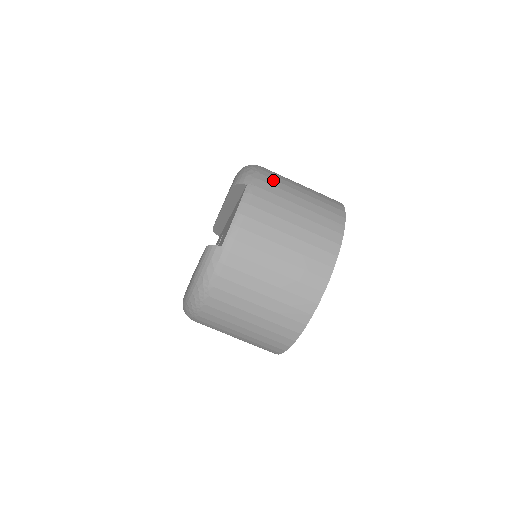
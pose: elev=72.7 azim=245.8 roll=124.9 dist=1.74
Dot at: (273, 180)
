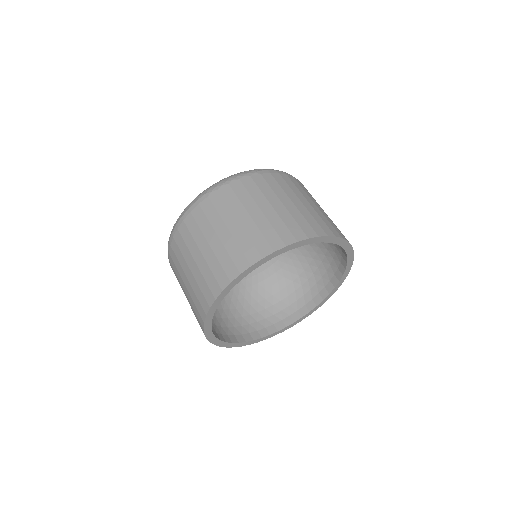
Dot at: occluded
